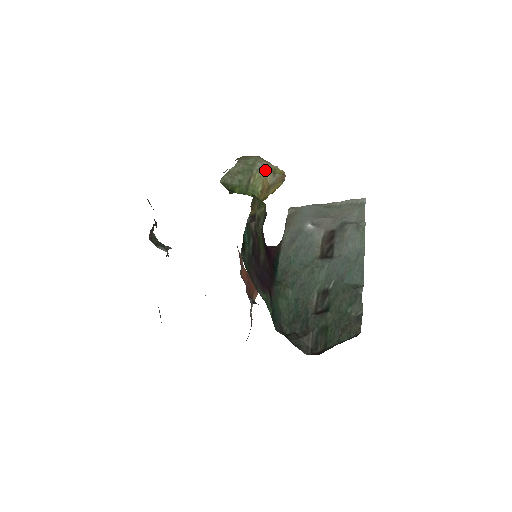
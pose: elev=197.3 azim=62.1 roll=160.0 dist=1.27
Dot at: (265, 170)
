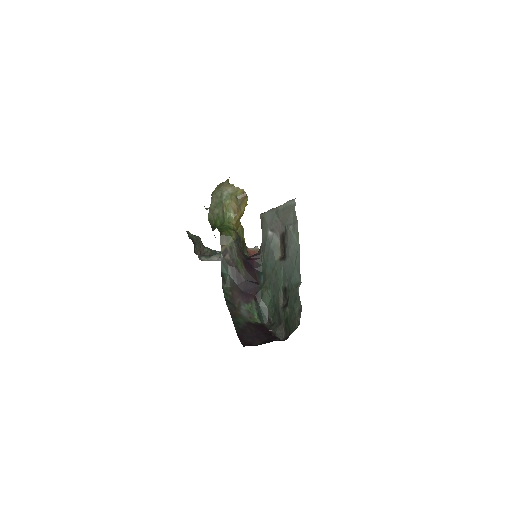
Dot at: (230, 197)
